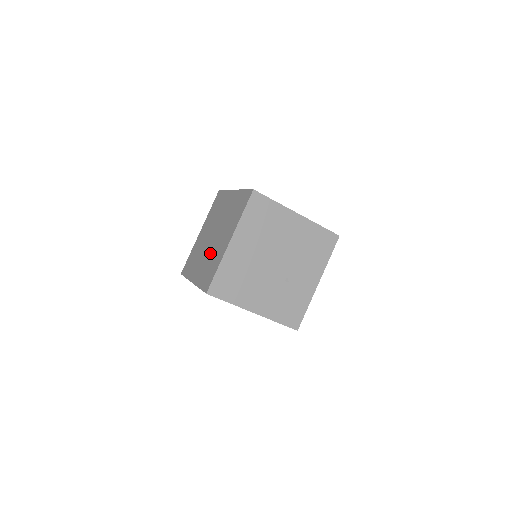
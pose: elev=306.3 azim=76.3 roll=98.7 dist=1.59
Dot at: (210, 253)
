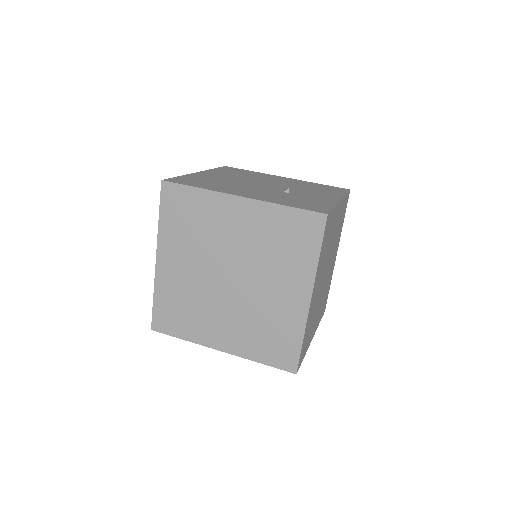
Dot at: occluded
